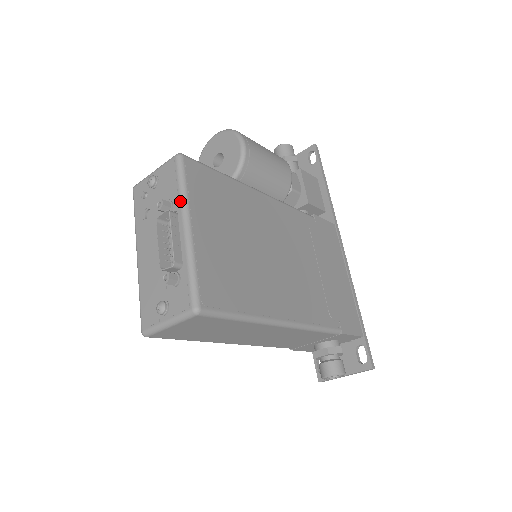
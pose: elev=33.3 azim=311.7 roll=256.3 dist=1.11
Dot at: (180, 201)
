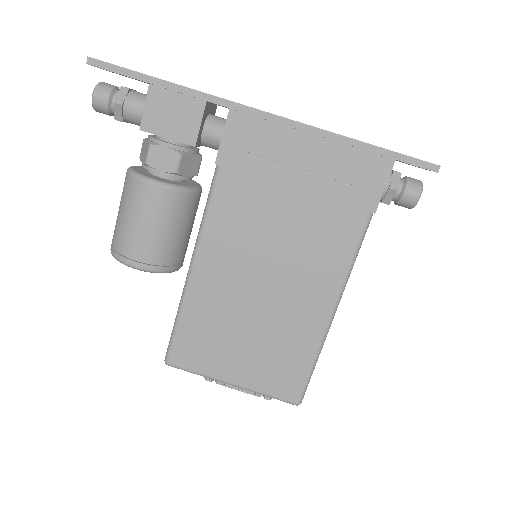
Dot at: (209, 378)
